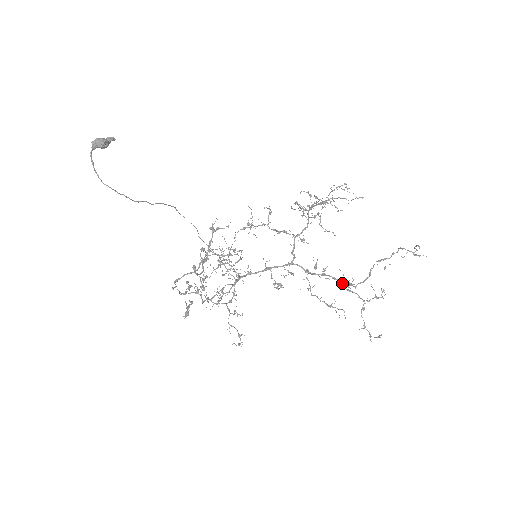
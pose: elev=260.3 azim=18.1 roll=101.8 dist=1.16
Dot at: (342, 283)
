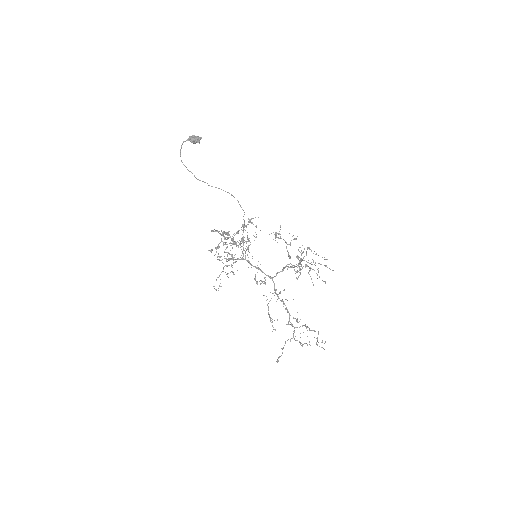
Dot at: (289, 316)
